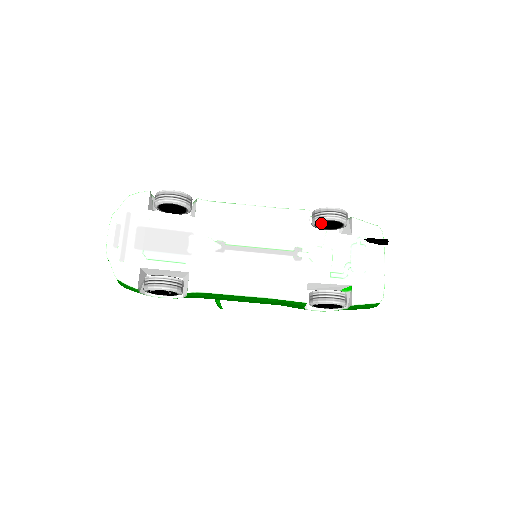
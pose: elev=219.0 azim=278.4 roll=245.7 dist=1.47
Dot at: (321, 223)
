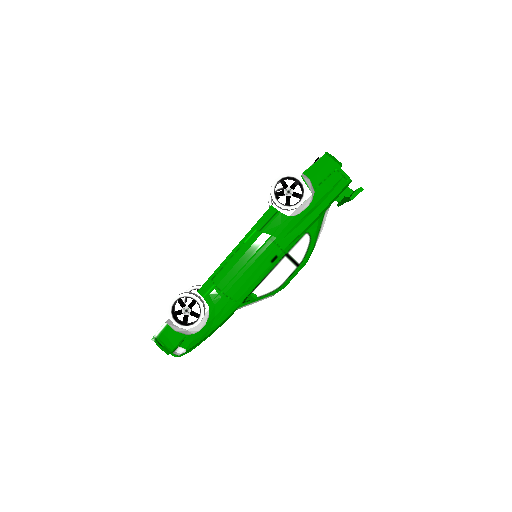
Dot at: occluded
